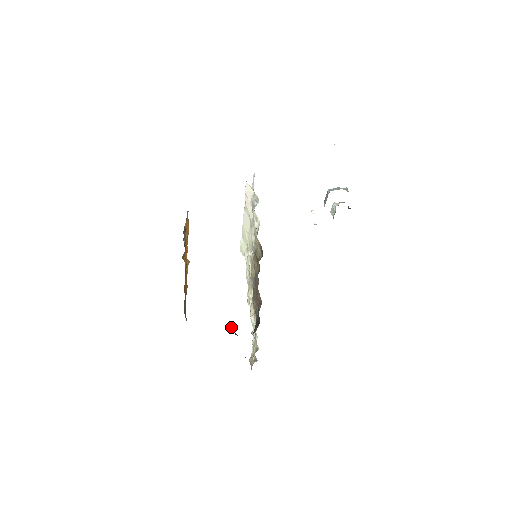
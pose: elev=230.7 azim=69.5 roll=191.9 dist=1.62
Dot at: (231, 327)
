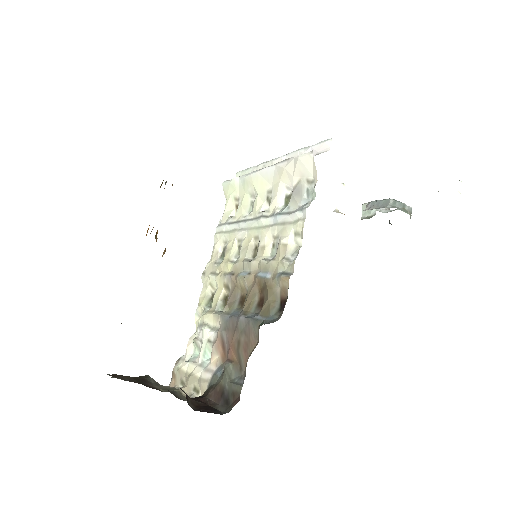
Dot at: occluded
